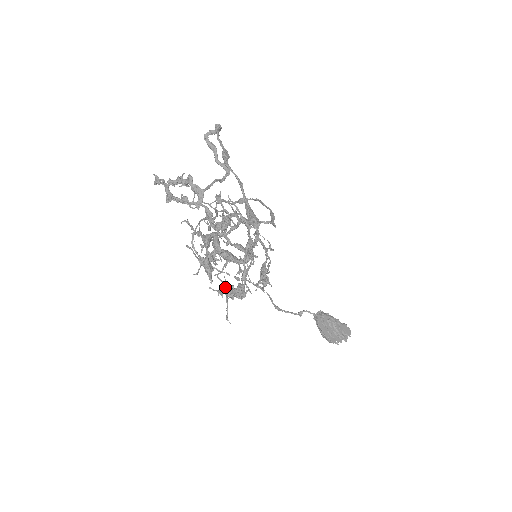
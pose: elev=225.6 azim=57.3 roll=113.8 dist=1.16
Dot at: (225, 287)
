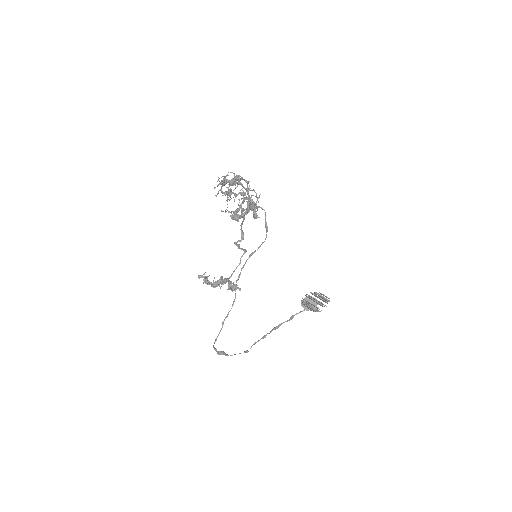
Dot at: (230, 181)
